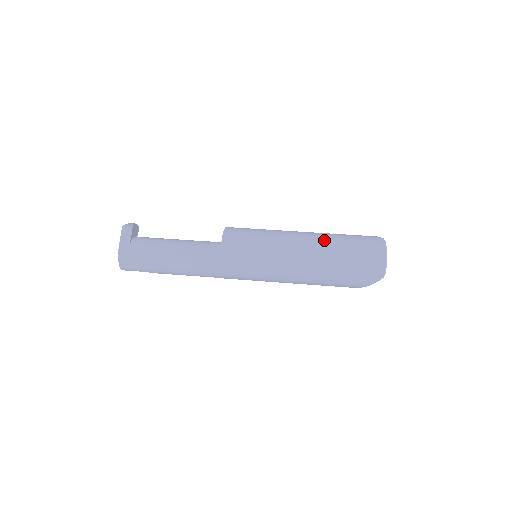
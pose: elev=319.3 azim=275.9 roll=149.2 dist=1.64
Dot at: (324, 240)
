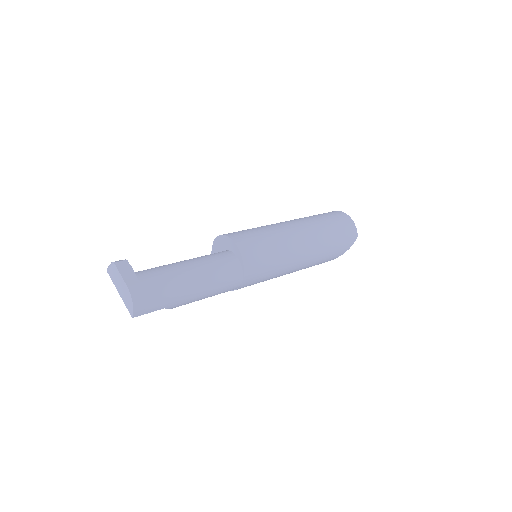
Dot at: (306, 220)
